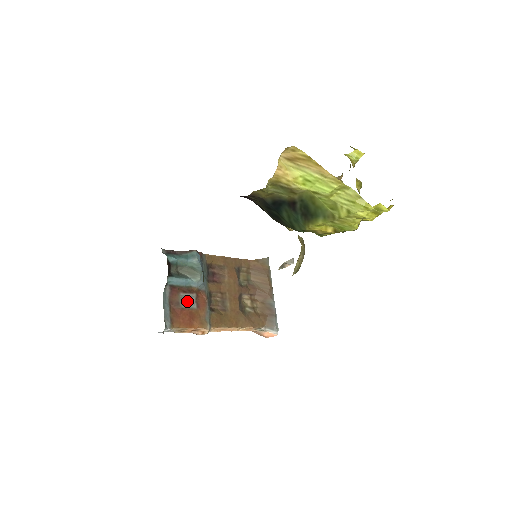
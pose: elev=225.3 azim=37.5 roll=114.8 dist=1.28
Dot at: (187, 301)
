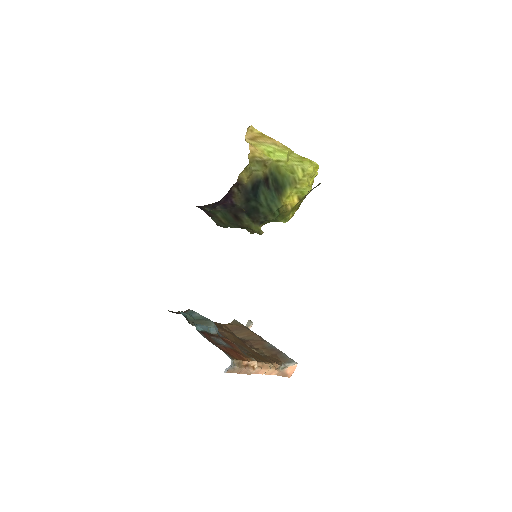
Dot at: (221, 343)
